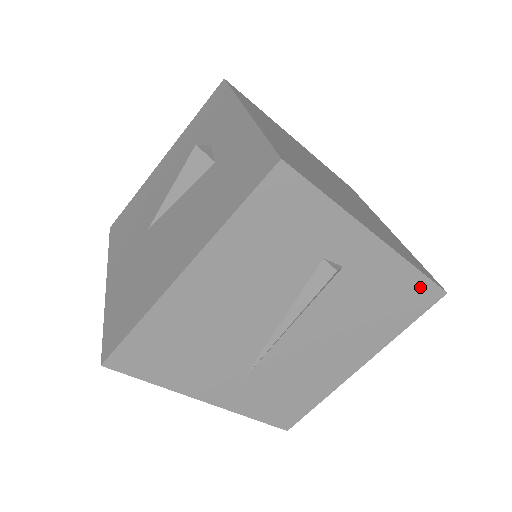
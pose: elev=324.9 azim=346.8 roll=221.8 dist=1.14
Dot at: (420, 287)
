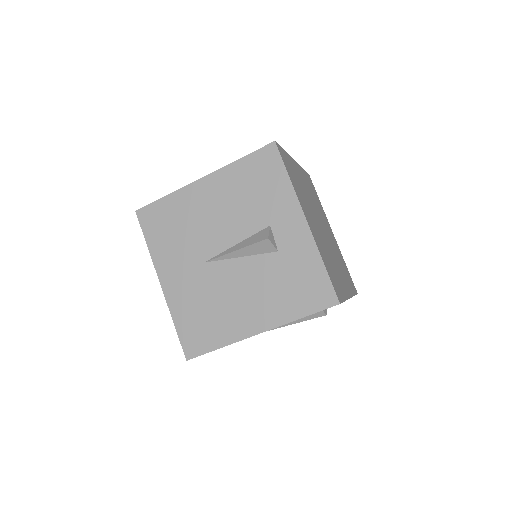
Dot at: occluded
